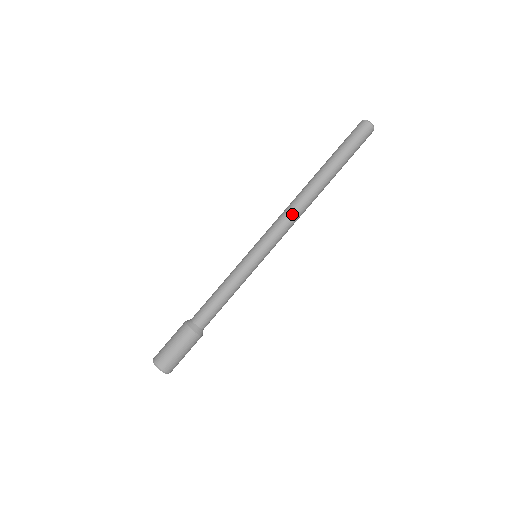
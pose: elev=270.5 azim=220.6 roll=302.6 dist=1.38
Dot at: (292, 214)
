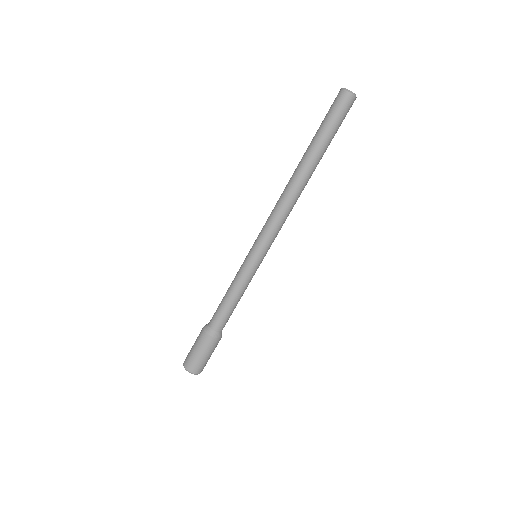
Dot at: (289, 213)
